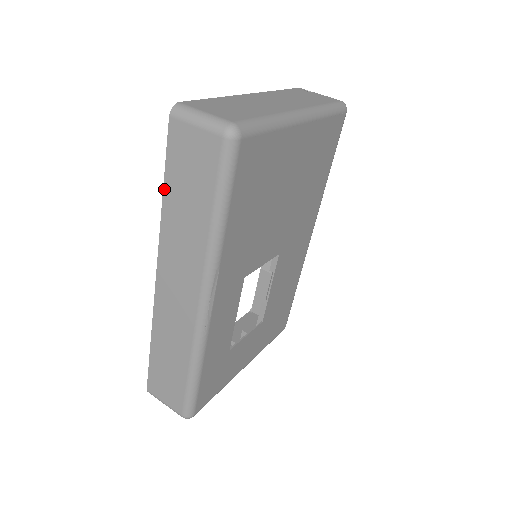
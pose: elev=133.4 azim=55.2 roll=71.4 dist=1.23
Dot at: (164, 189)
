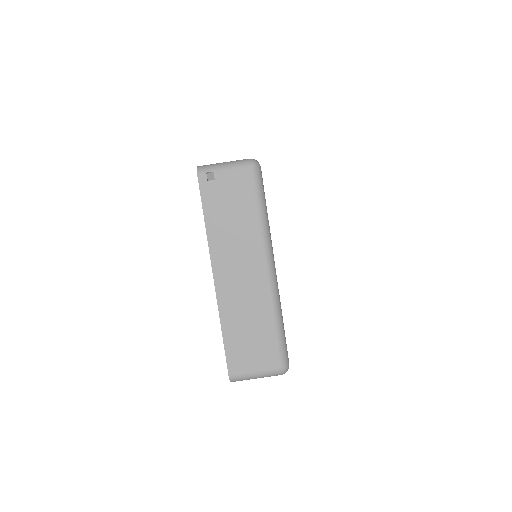
Dot at: occluded
